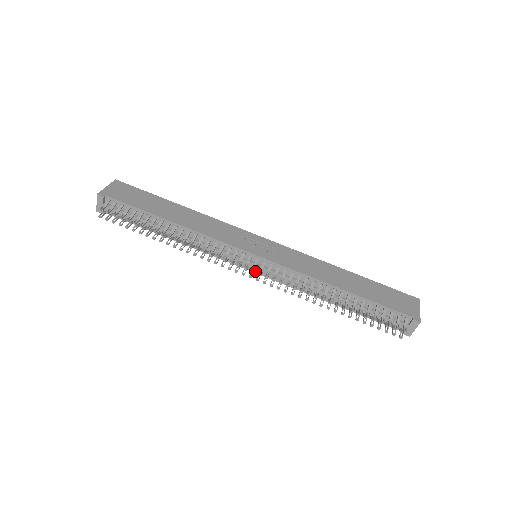
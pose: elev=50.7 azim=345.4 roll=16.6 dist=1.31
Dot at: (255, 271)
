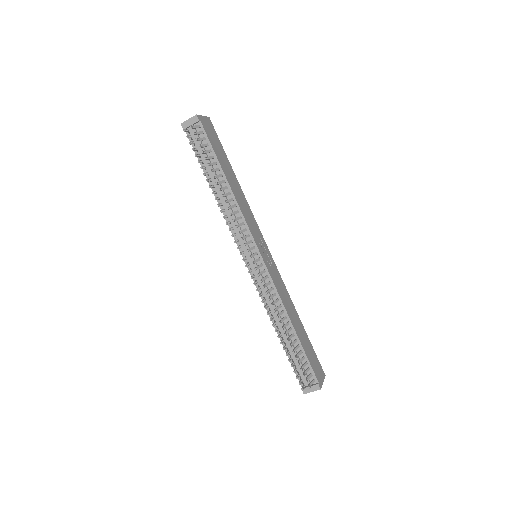
Dot at: occluded
